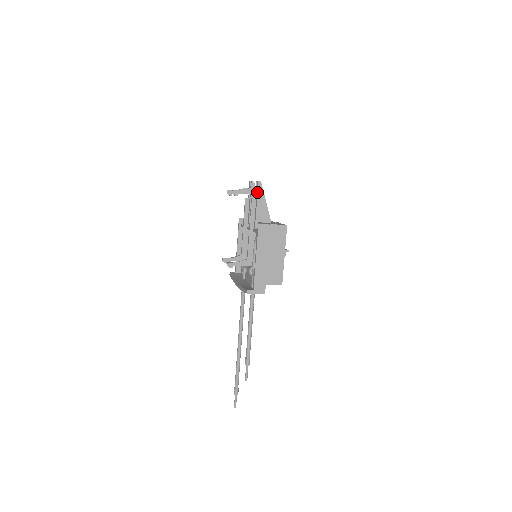
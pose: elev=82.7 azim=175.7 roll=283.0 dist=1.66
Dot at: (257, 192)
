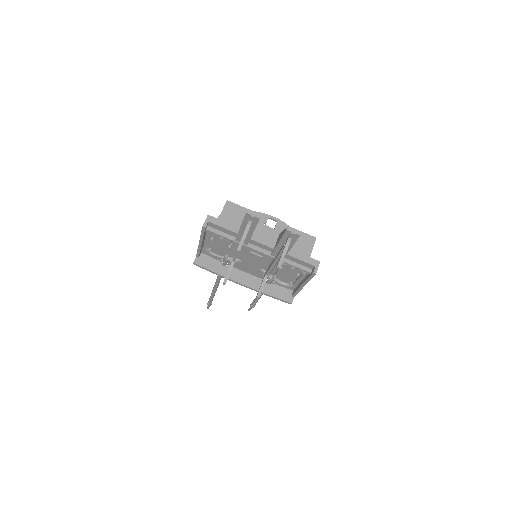
Dot at: occluded
